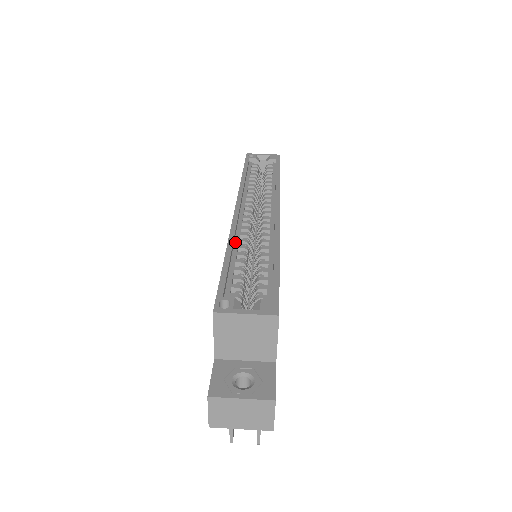
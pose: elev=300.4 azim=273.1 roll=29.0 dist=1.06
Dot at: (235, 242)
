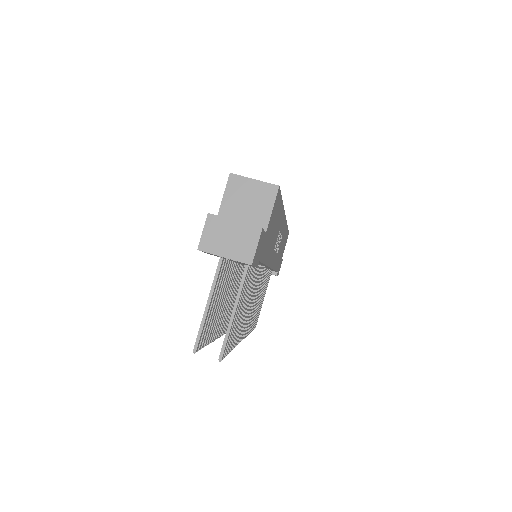
Dot at: occluded
